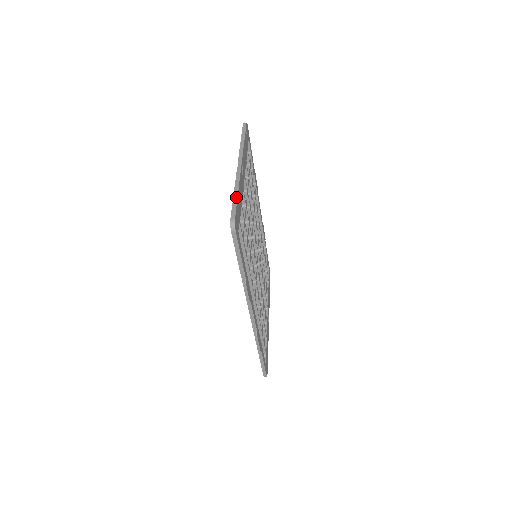
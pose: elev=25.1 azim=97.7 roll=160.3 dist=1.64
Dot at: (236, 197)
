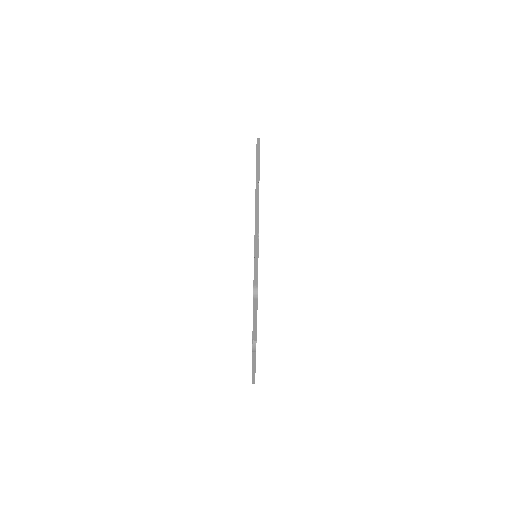
Dot at: occluded
